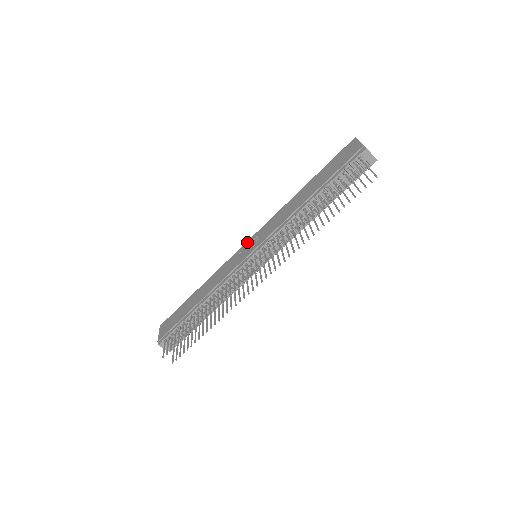
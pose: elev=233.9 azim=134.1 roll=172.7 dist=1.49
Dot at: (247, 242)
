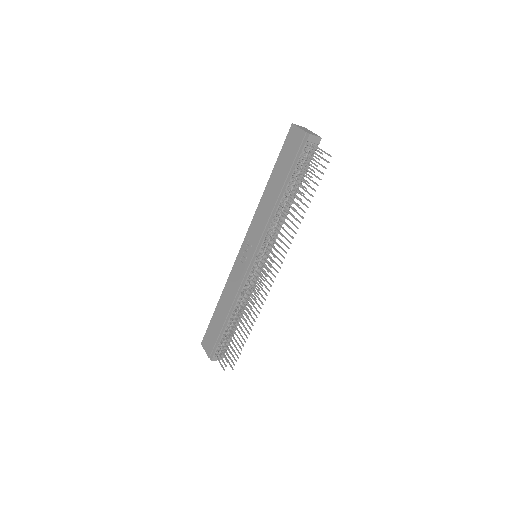
Dot at: (241, 247)
